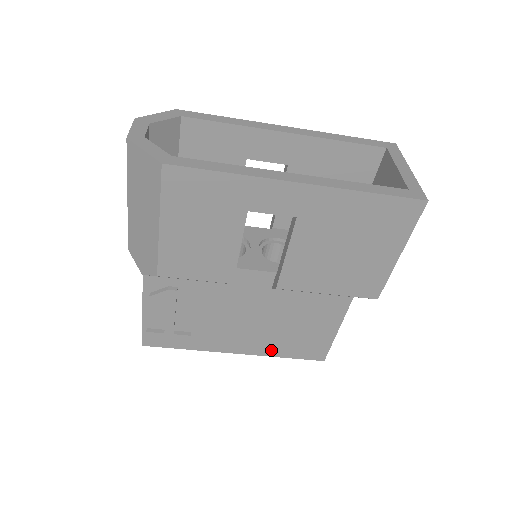
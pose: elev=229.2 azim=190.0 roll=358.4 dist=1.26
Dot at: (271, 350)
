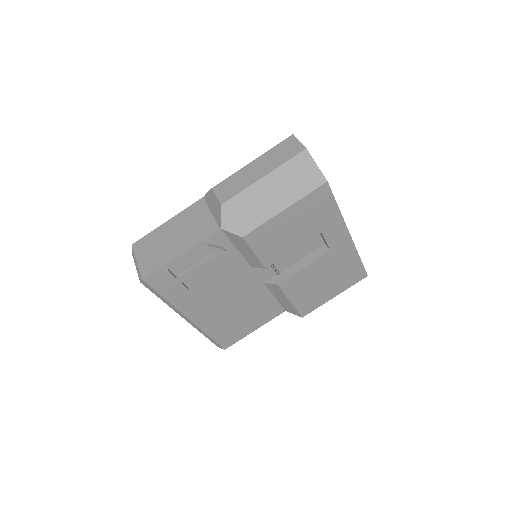
Dot at: (210, 327)
